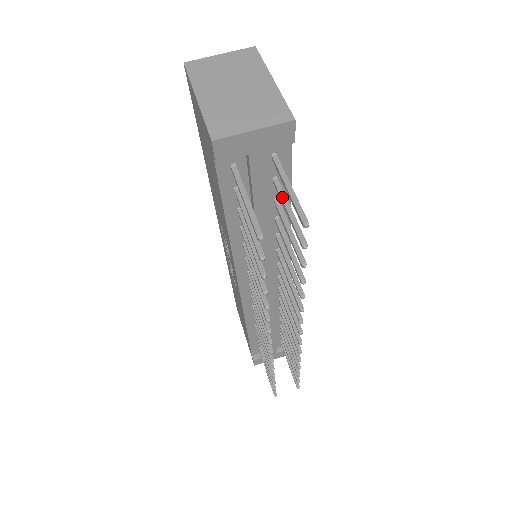
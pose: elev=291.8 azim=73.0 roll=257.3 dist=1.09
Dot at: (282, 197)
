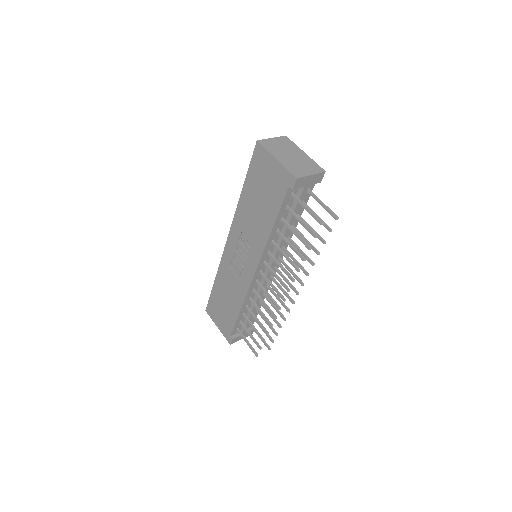
Dot at: occluded
